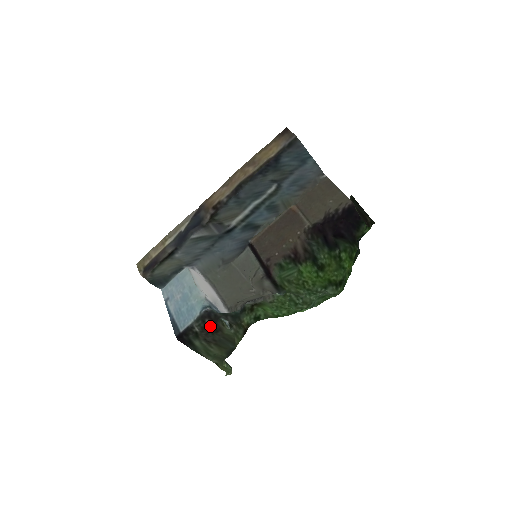
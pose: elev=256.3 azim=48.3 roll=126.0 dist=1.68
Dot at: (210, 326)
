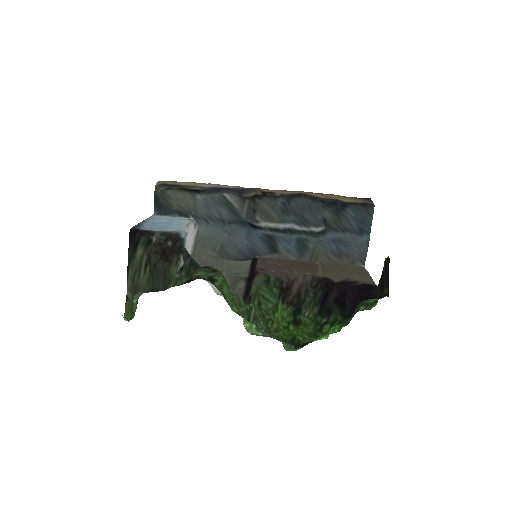
Dot at: (167, 249)
